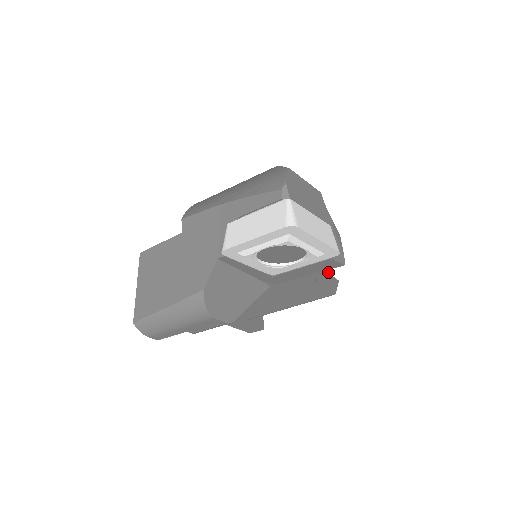
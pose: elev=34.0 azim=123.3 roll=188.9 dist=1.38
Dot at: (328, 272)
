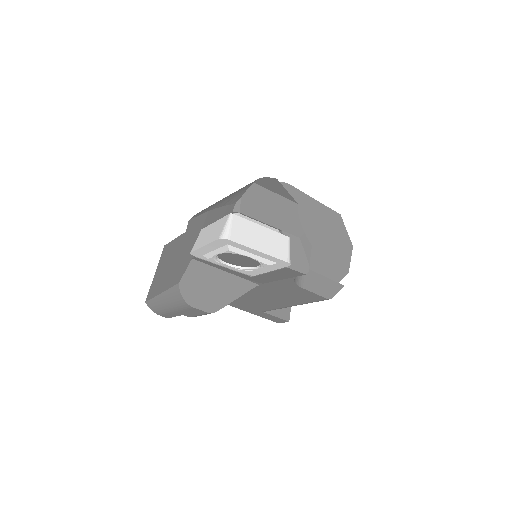
Dot at: occluded
